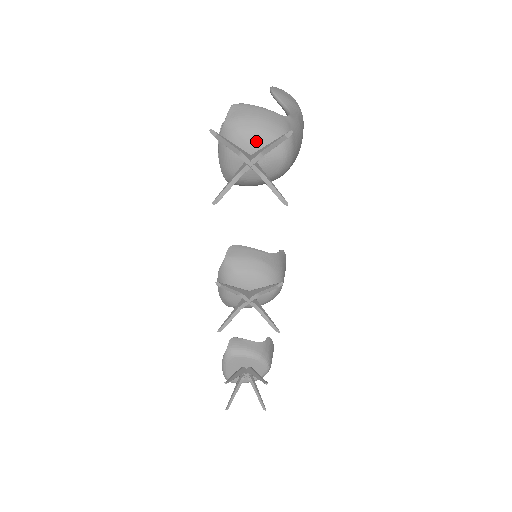
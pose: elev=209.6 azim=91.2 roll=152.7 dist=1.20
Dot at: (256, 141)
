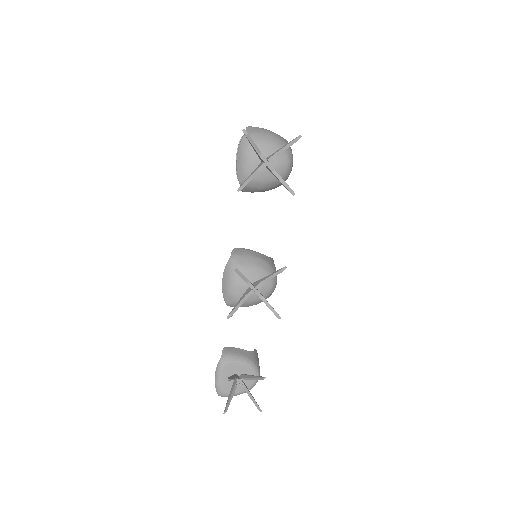
Dot at: (269, 149)
